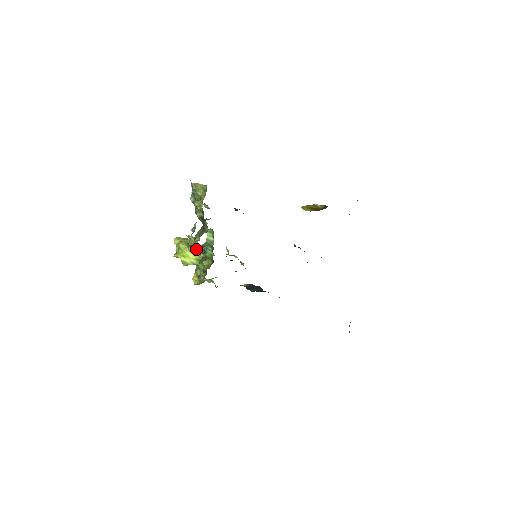
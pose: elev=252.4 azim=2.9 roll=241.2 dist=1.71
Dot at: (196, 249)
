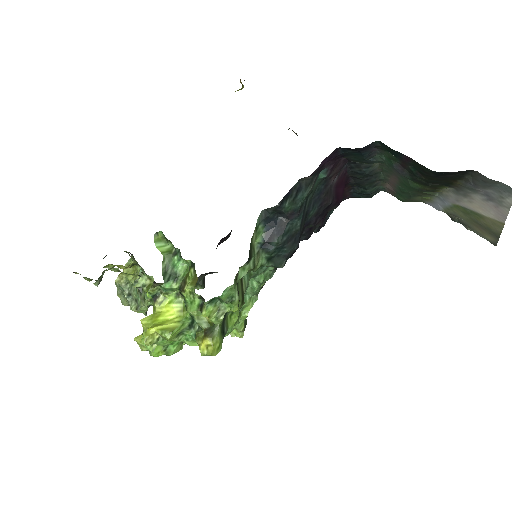
Dot at: (163, 291)
